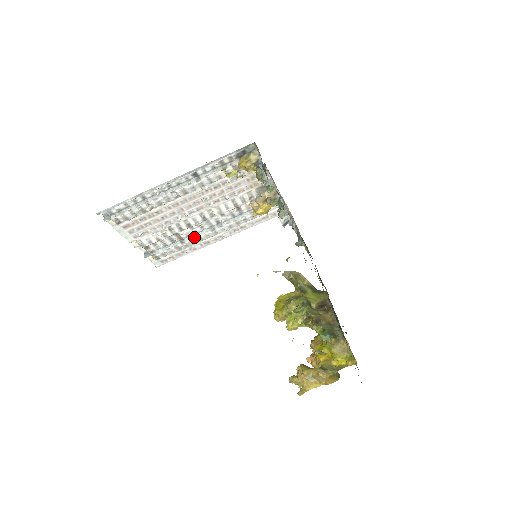
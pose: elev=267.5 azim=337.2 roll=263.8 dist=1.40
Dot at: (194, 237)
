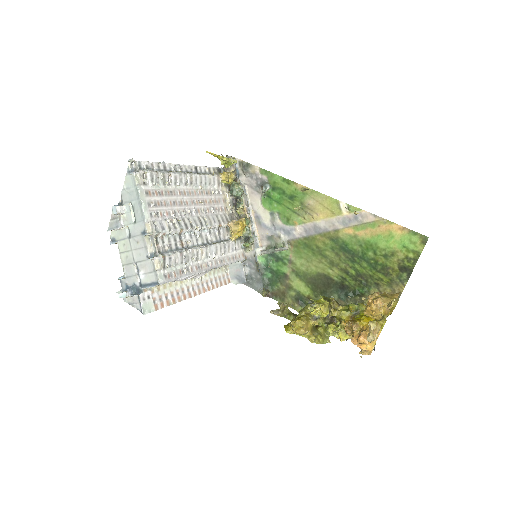
Dot at: (193, 248)
